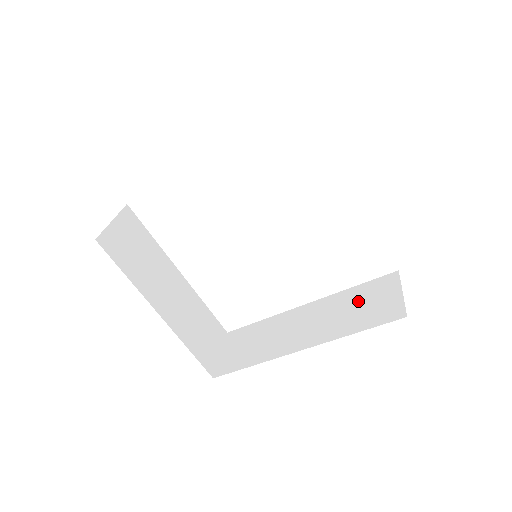
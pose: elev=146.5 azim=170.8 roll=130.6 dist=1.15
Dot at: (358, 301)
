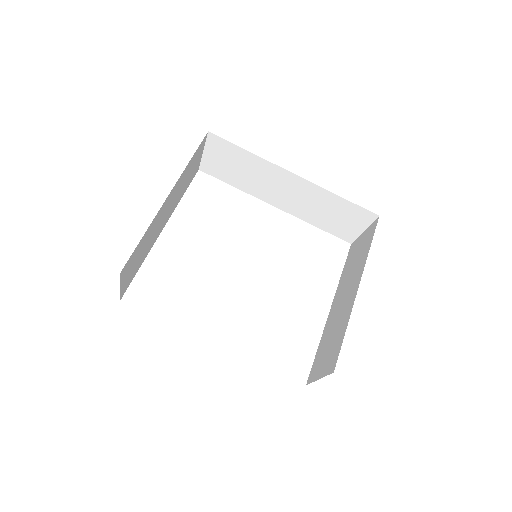
Dot at: occluded
